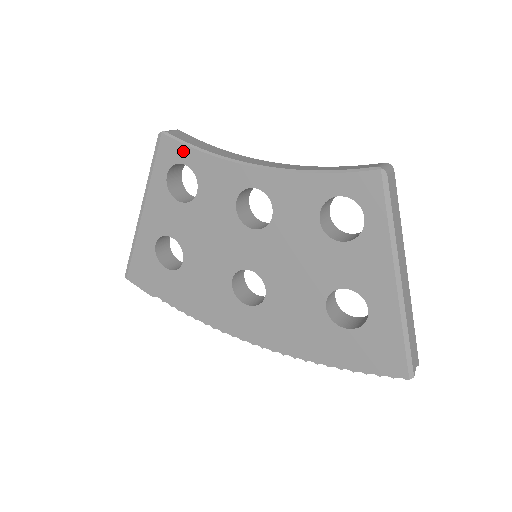
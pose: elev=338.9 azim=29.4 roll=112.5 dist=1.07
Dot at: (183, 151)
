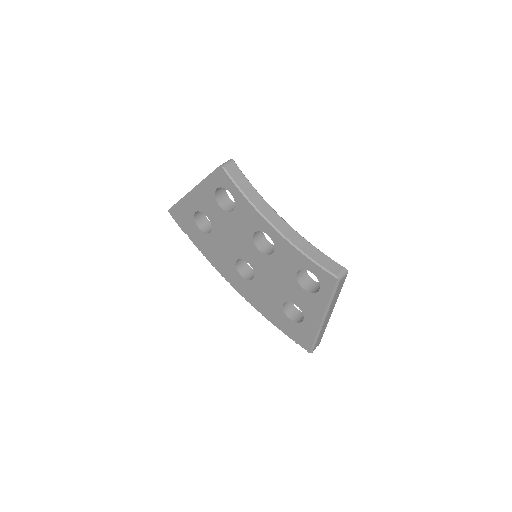
Dot at: (232, 187)
